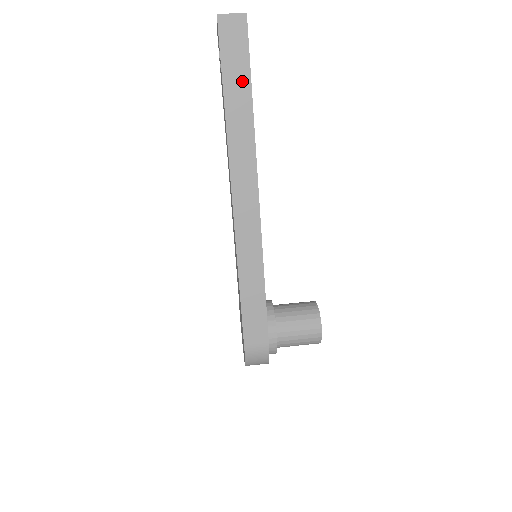
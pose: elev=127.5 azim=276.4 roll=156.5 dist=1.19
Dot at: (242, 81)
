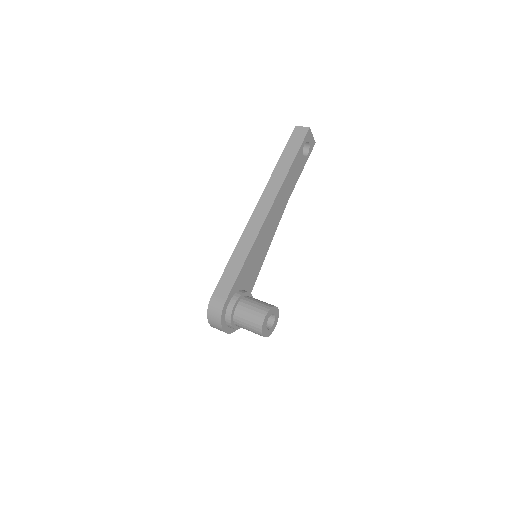
Dot at: (292, 154)
